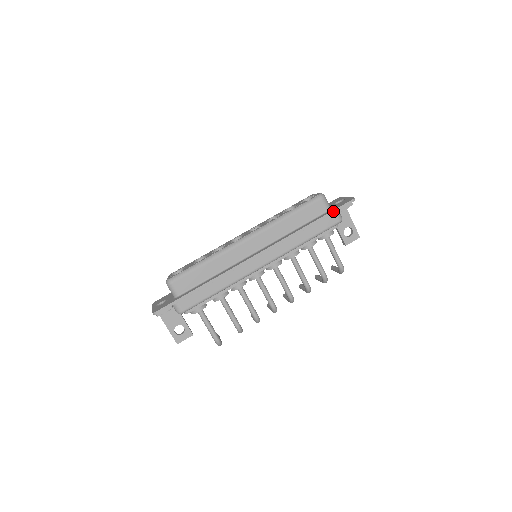
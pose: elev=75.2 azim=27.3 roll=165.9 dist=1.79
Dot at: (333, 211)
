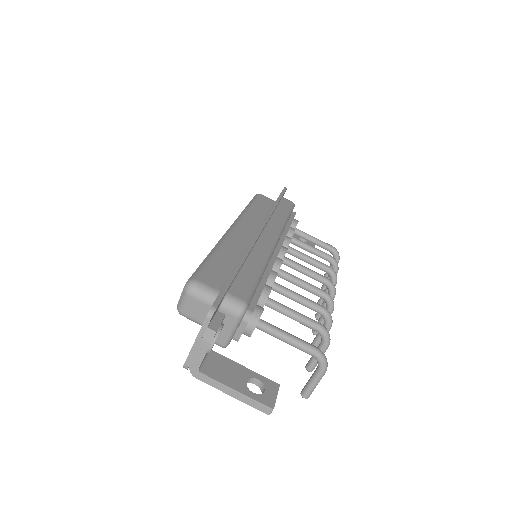
Dot at: (281, 194)
